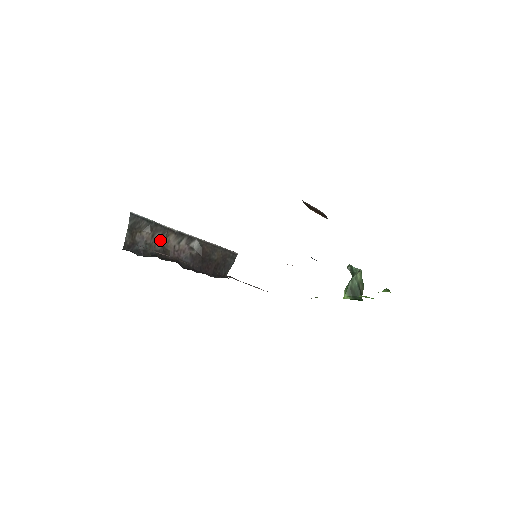
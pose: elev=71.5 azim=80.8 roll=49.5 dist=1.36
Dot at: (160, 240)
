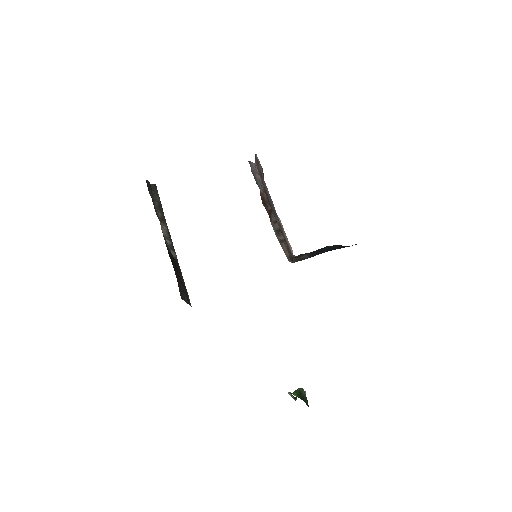
Dot at: (158, 217)
